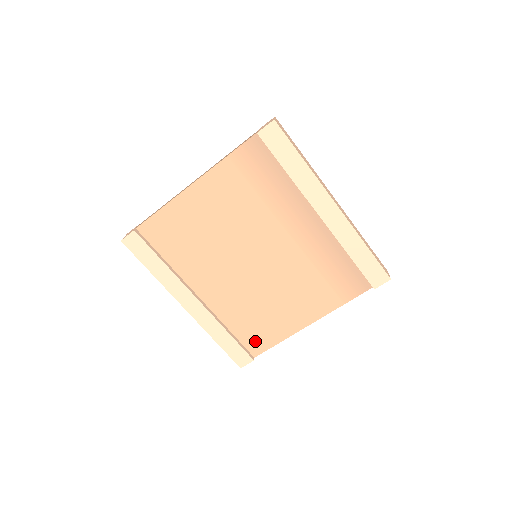
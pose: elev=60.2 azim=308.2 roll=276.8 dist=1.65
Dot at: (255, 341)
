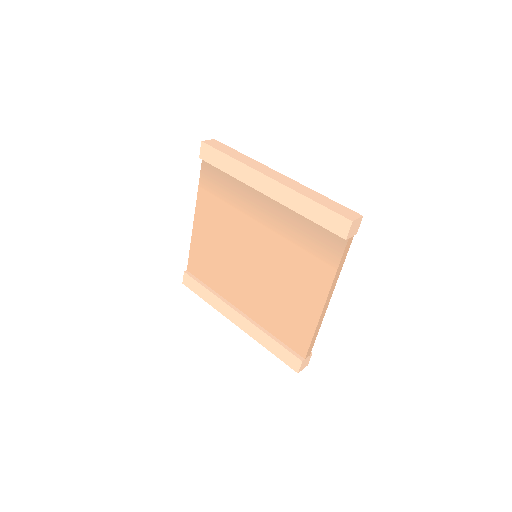
Dot at: (296, 340)
